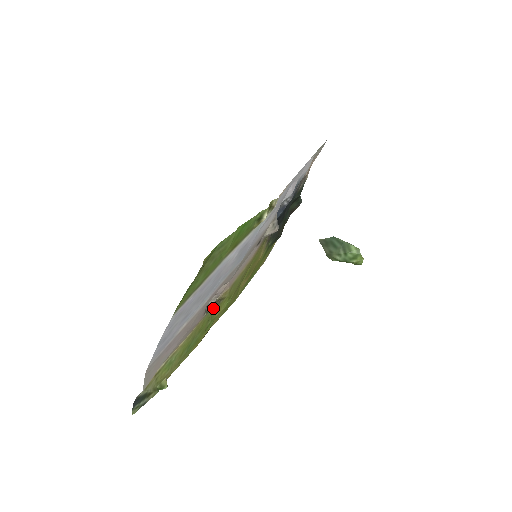
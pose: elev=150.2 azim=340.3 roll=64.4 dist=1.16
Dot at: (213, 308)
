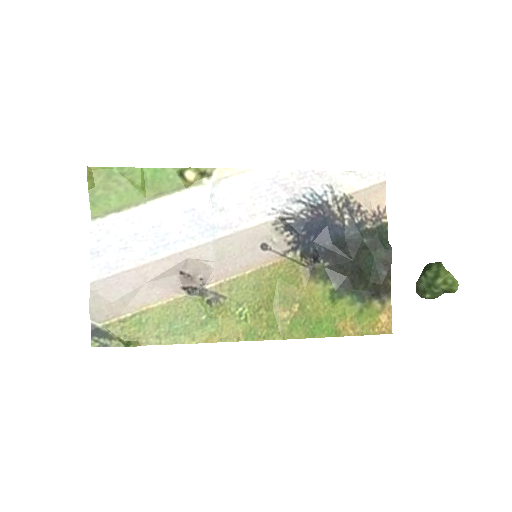
Dot at: (205, 299)
